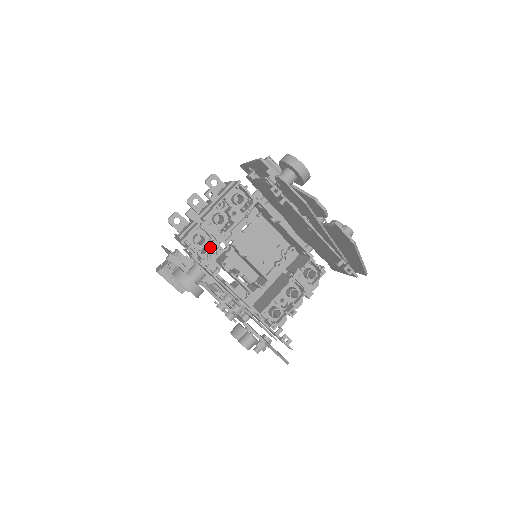
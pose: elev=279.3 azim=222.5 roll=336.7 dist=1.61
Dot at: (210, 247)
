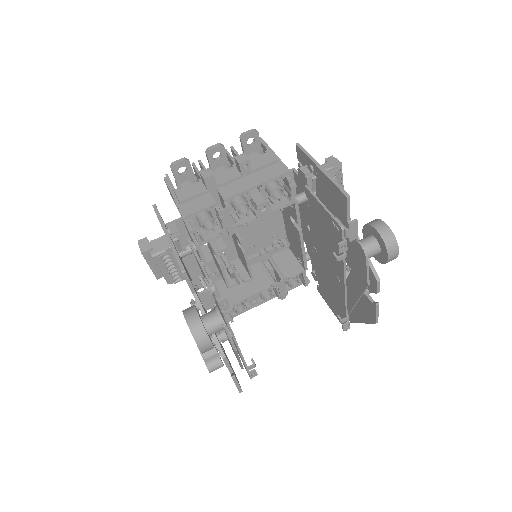
Dot at: (215, 235)
